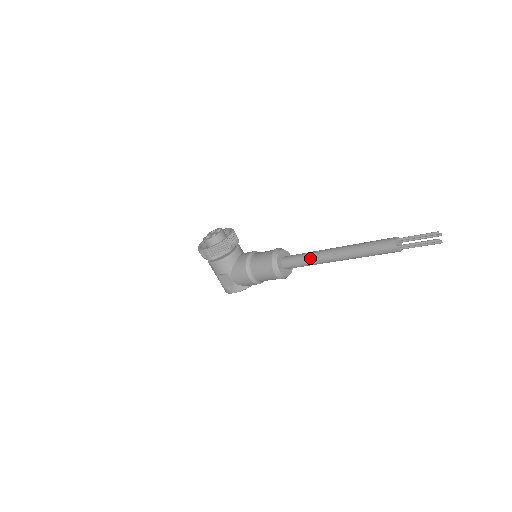
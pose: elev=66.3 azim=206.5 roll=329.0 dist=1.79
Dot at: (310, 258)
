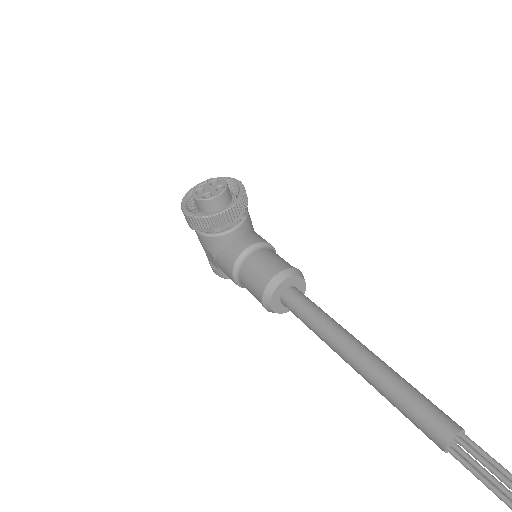
Dot at: (316, 328)
